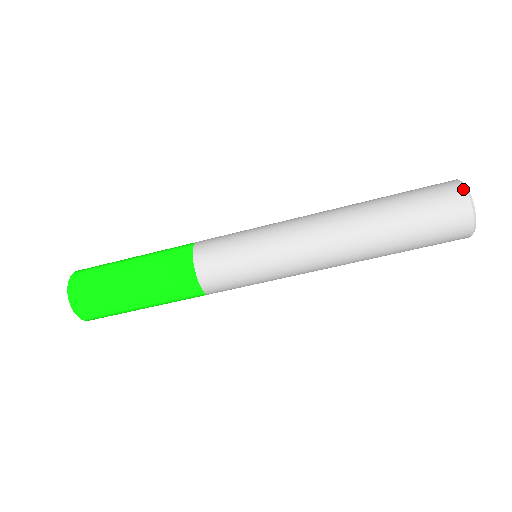
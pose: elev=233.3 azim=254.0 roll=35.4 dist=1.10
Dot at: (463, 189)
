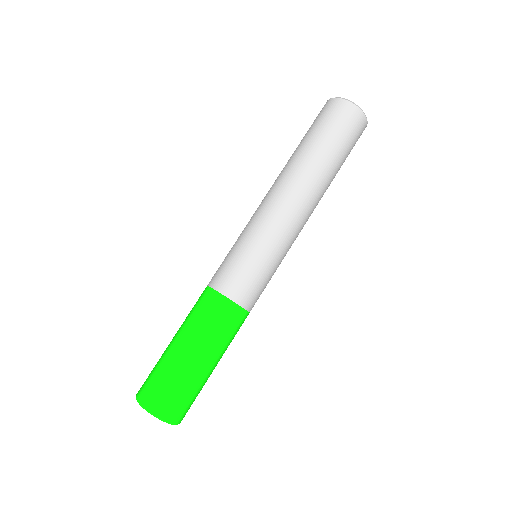
Dot at: occluded
